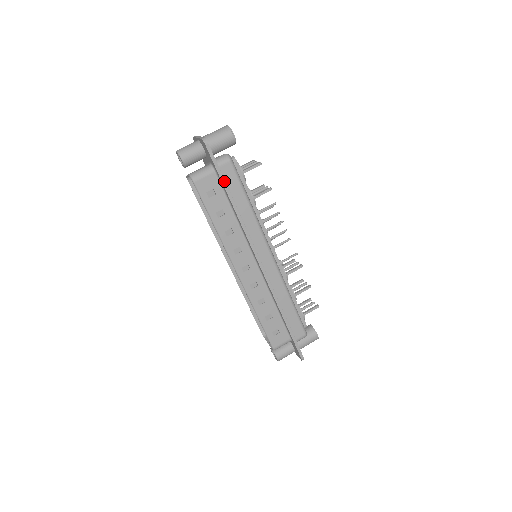
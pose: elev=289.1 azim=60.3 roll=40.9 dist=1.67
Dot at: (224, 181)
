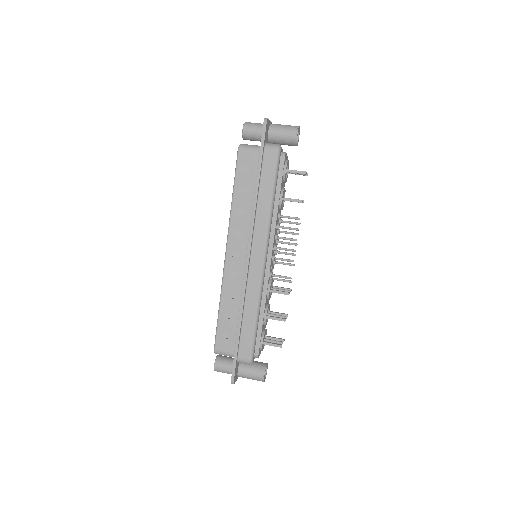
Dot at: (261, 162)
